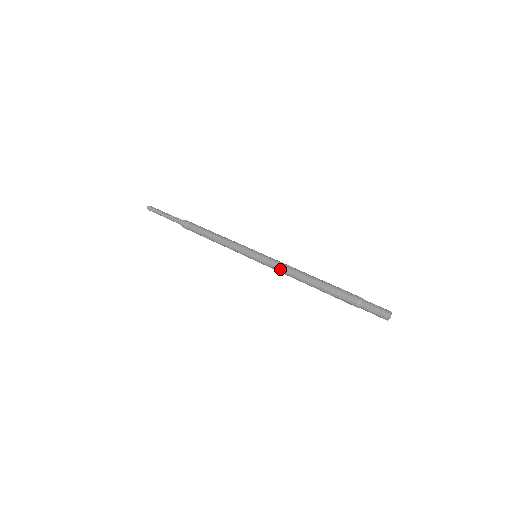
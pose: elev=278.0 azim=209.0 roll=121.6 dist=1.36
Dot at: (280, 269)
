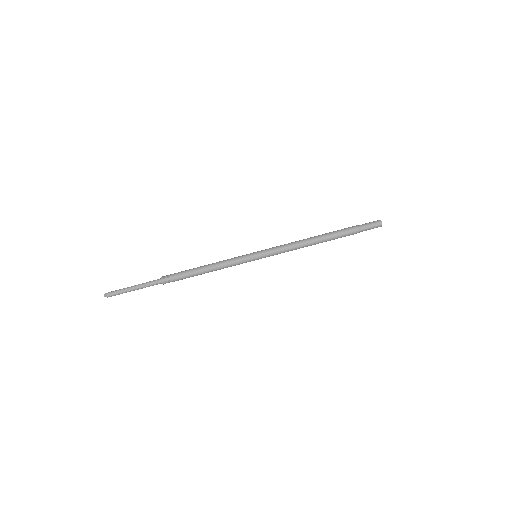
Dot at: occluded
